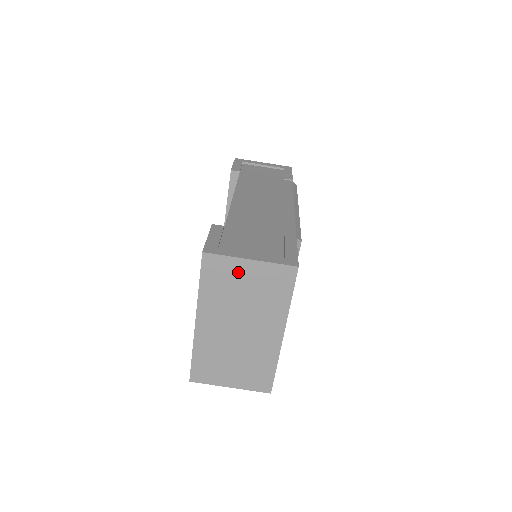
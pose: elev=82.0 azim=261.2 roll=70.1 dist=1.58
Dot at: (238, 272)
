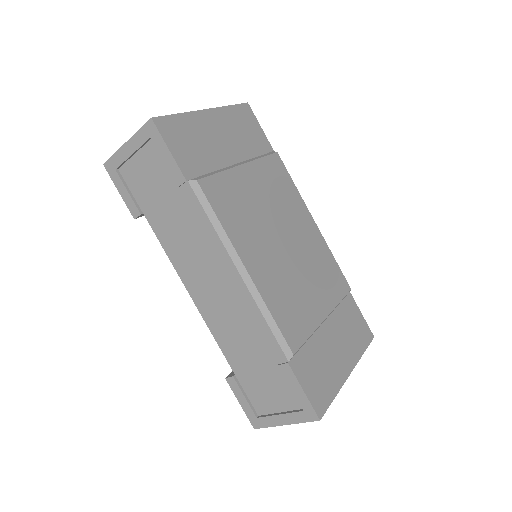
Dot at: occluded
